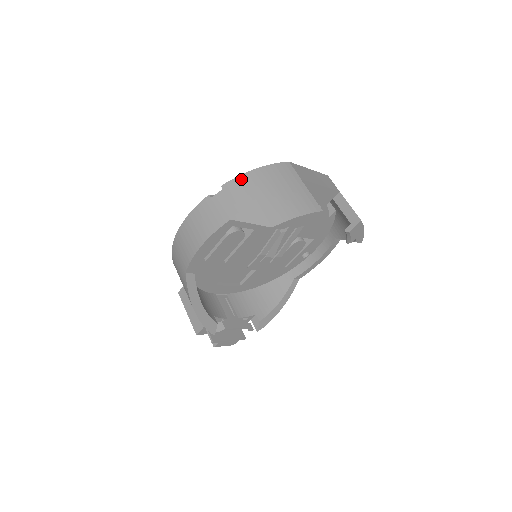
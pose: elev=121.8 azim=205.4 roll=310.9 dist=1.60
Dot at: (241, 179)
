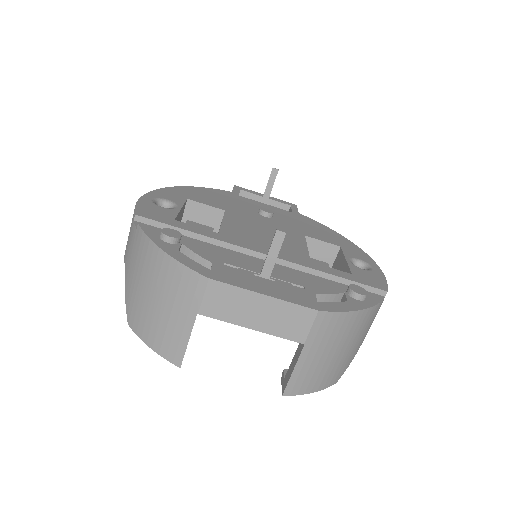
Dot at: (146, 243)
